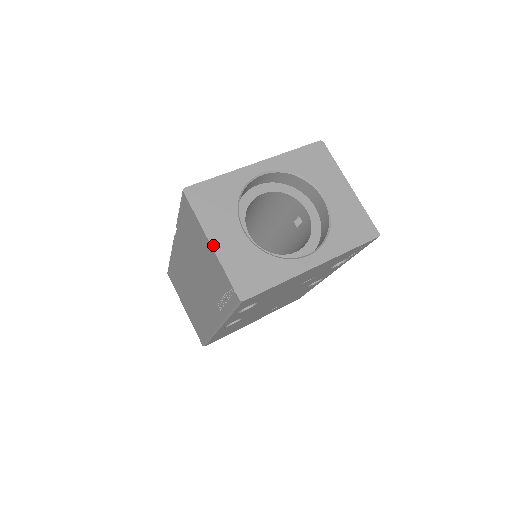
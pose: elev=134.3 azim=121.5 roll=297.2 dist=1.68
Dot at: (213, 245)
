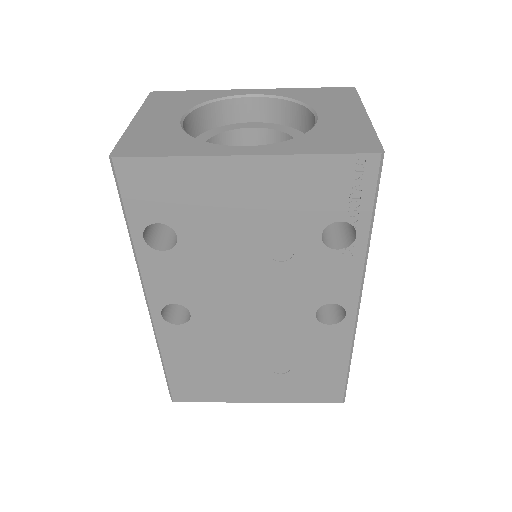
Dot at: (134, 120)
